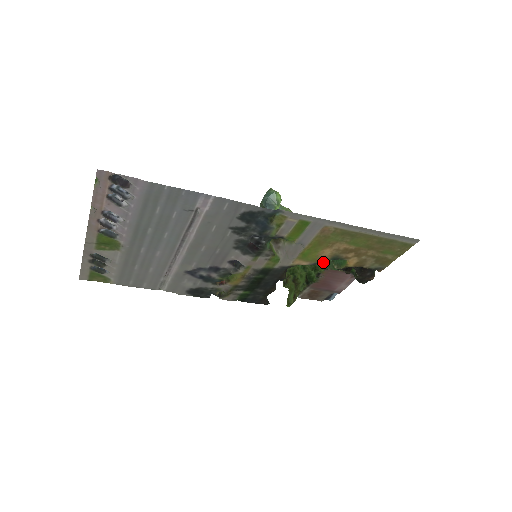
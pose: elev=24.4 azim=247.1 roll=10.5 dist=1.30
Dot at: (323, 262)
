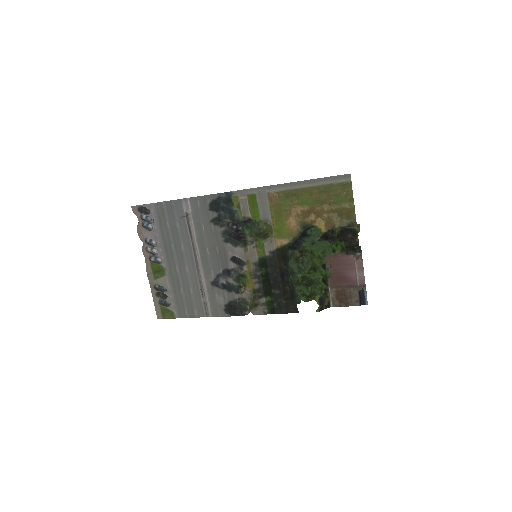
Dot at: (319, 250)
